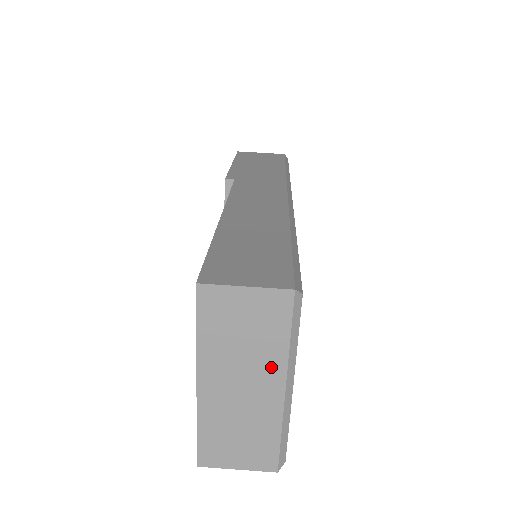
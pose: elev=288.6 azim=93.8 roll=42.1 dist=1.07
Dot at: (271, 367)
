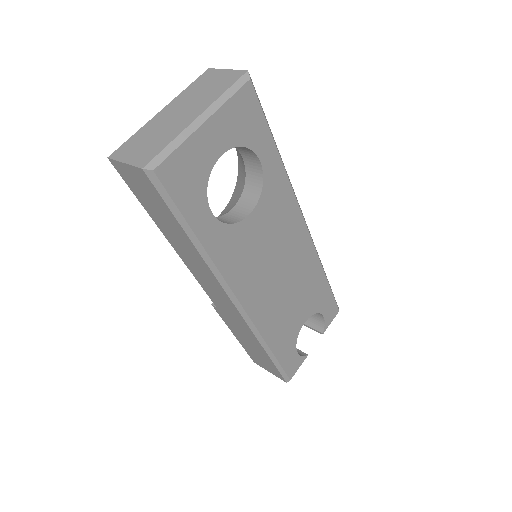
Dot at: (204, 104)
